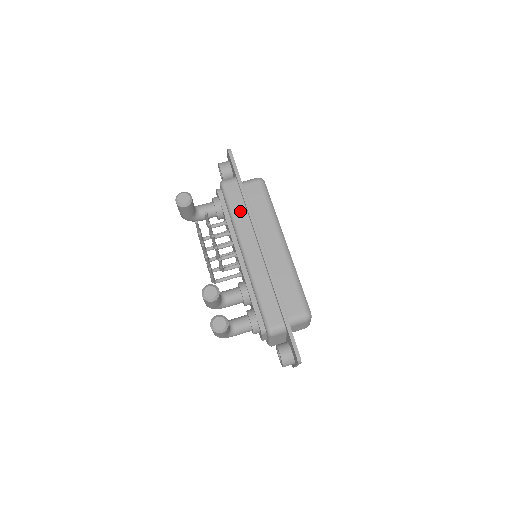
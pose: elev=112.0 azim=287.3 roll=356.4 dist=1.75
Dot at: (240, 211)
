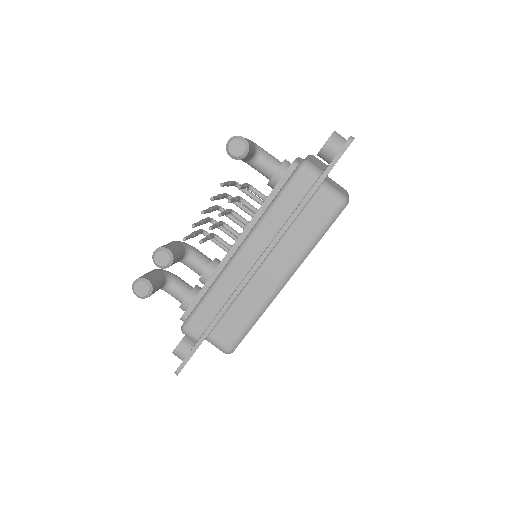
Dot at: (281, 213)
